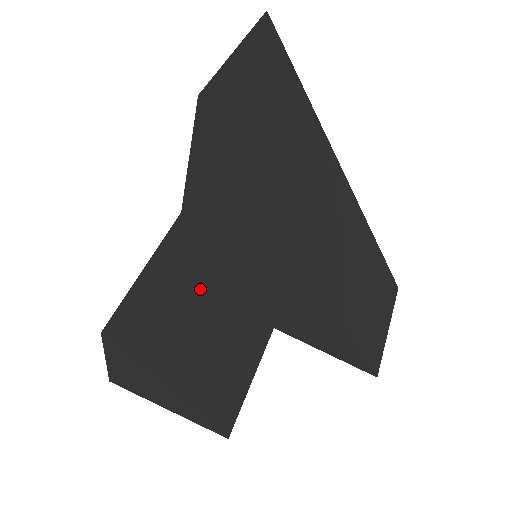
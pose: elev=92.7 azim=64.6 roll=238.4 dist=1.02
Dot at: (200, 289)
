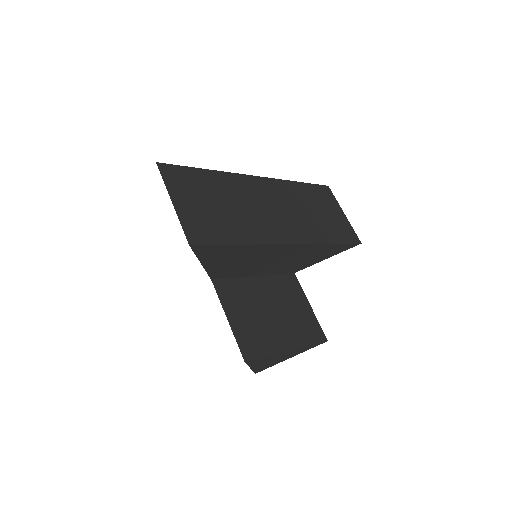
Dot at: (252, 299)
